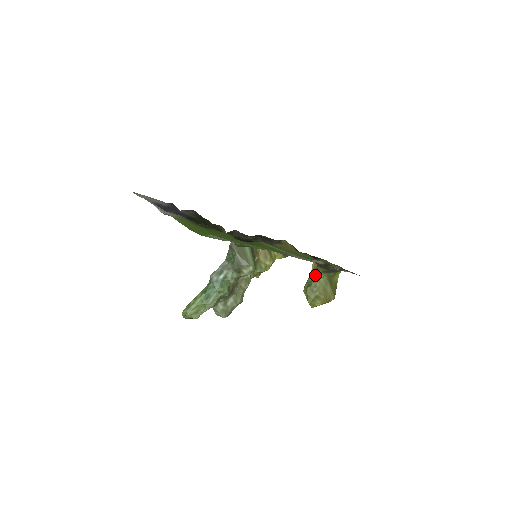
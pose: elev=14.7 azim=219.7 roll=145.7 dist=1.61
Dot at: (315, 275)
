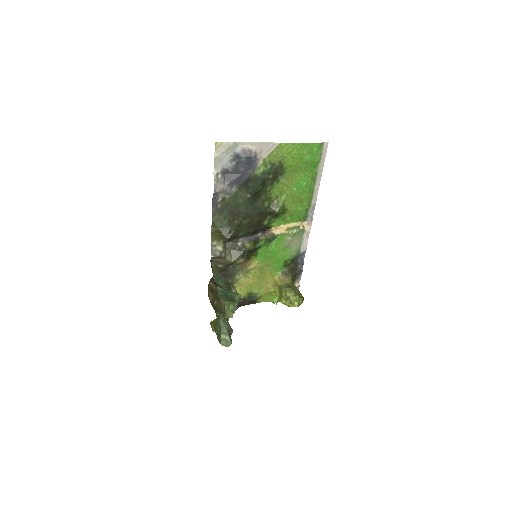
Dot at: (287, 281)
